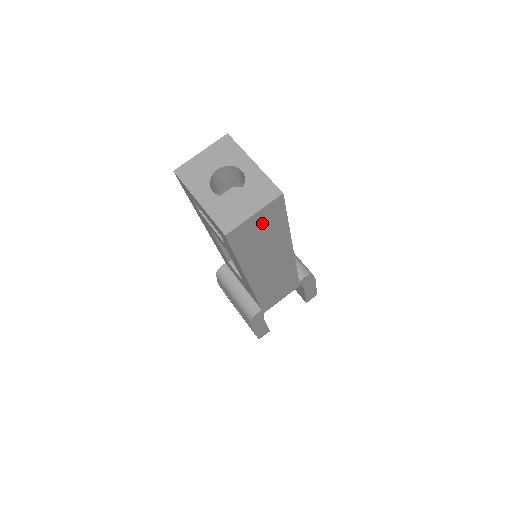
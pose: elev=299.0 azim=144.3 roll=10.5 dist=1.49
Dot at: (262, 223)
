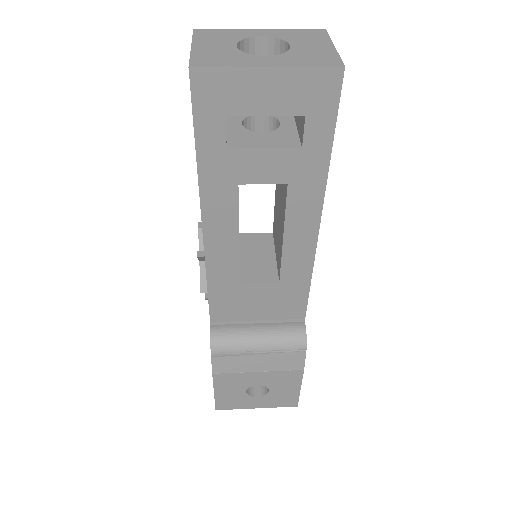
Dot at: occluded
